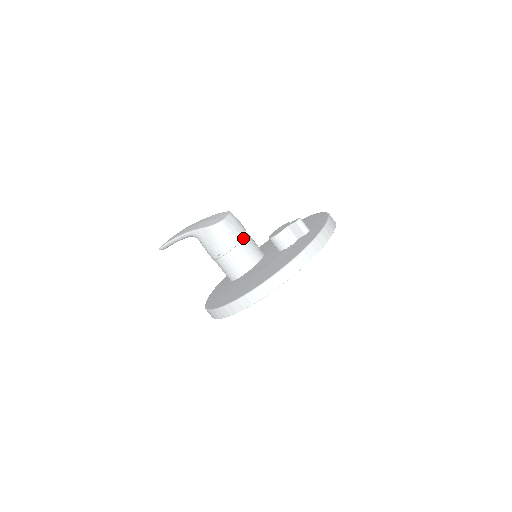
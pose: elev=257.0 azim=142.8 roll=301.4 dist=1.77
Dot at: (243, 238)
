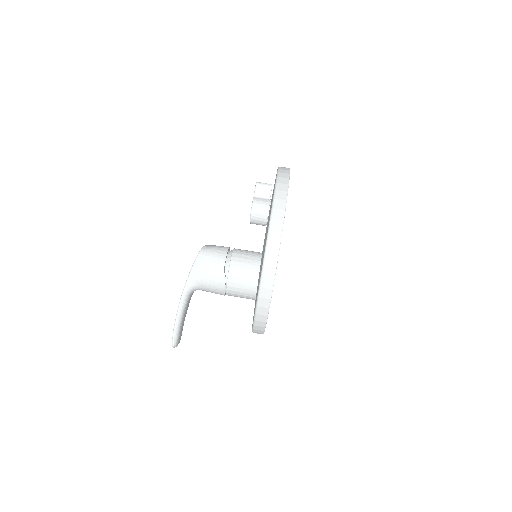
Dot at: (232, 250)
